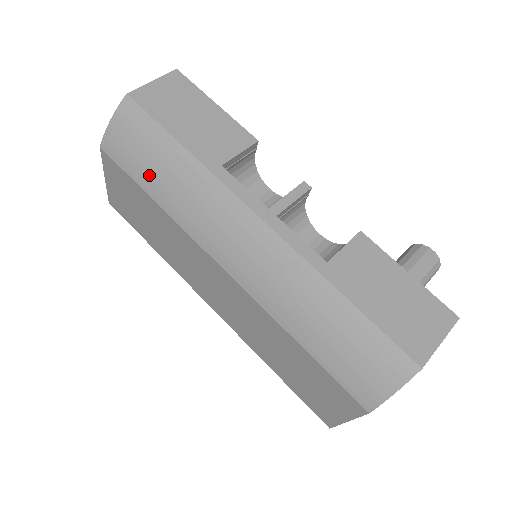
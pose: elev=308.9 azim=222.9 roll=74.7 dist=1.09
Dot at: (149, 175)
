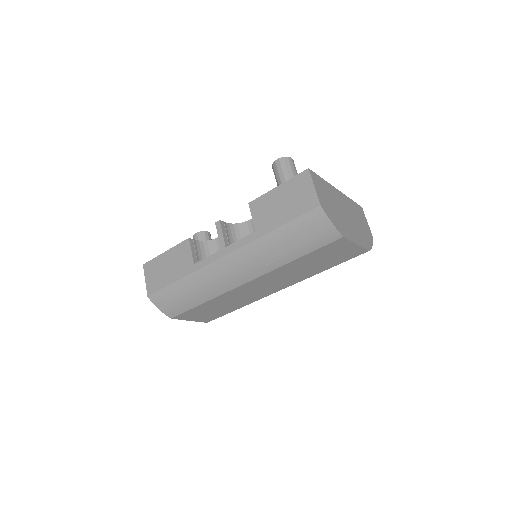
Dot at: (190, 301)
